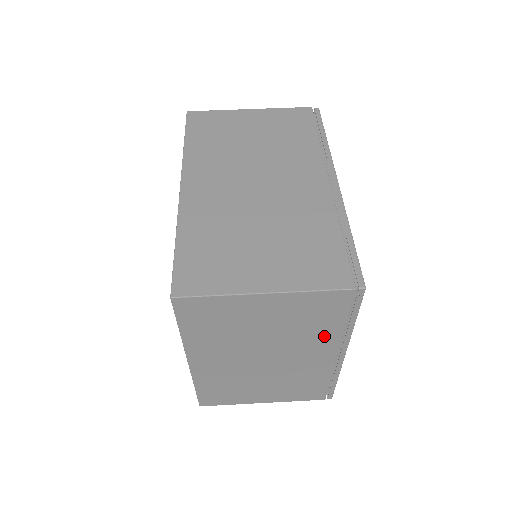
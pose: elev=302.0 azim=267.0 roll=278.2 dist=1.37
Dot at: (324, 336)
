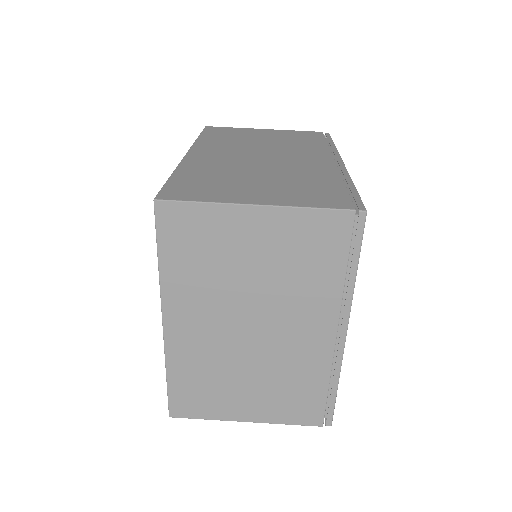
Dot at: (321, 293)
